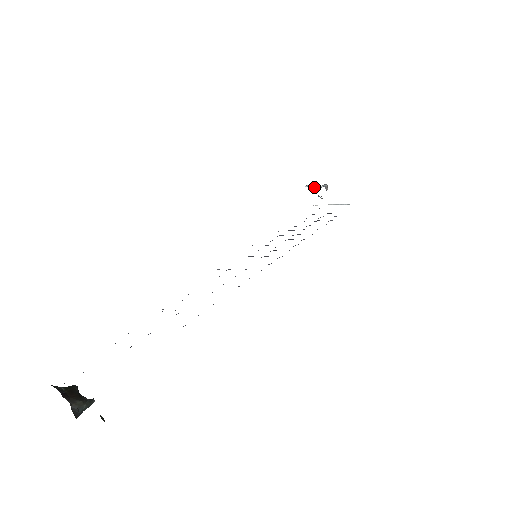
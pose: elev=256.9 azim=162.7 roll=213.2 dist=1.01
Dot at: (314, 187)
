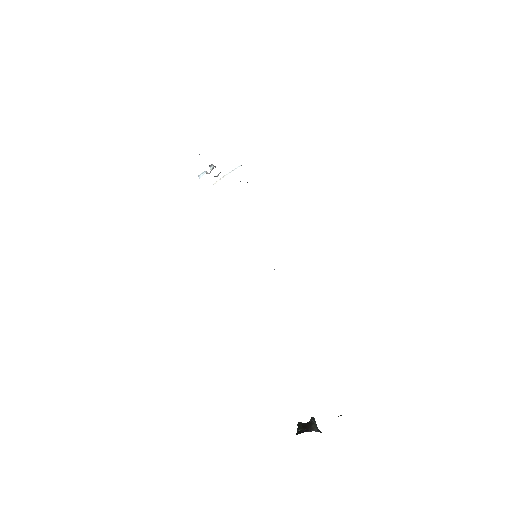
Dot at: (207, 173)
